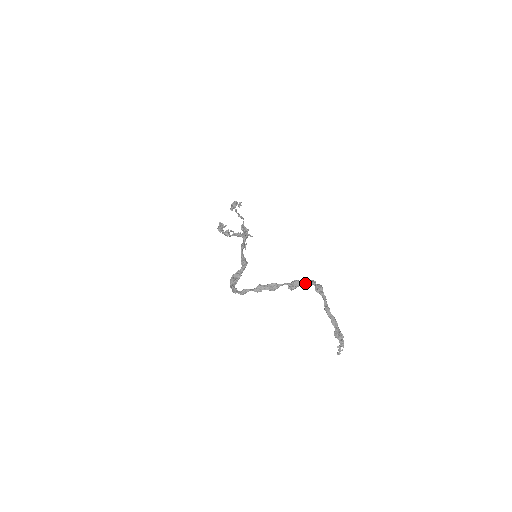
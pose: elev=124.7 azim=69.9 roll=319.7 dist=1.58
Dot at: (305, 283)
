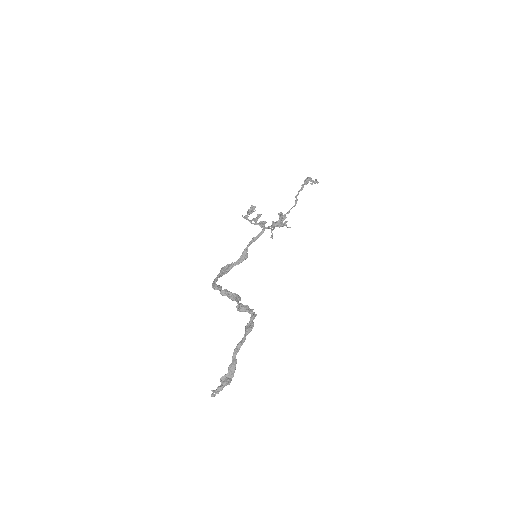
Dot at: (249, 313)
